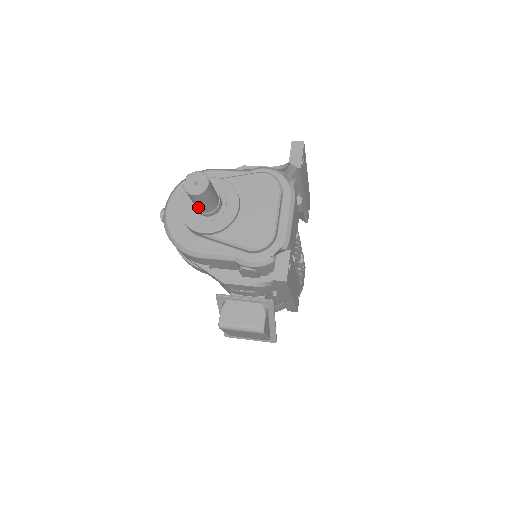
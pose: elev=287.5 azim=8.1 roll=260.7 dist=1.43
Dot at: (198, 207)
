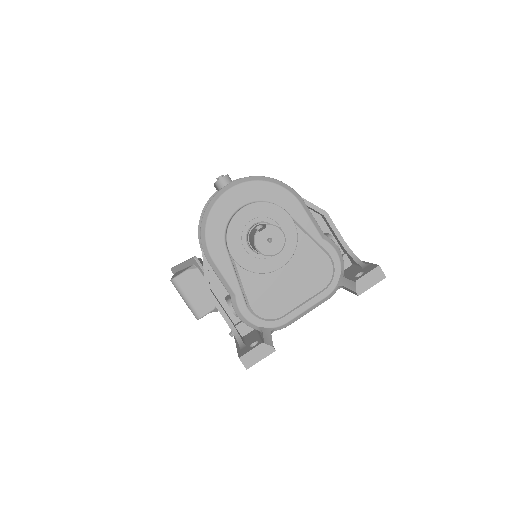
Dot at: occluded
